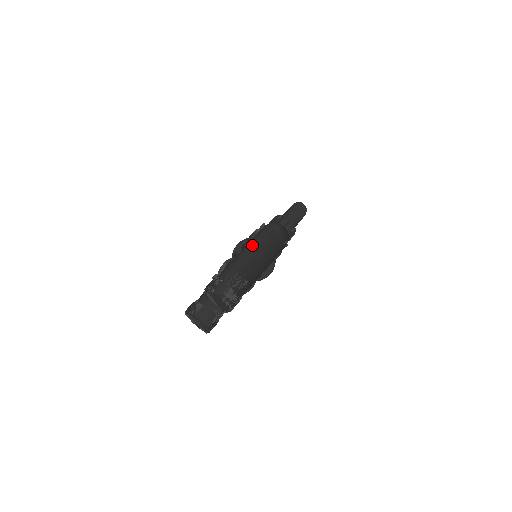
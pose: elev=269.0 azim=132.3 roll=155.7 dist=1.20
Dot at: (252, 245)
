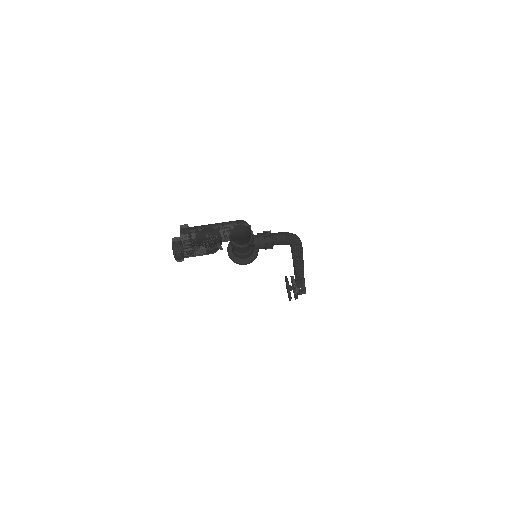
Dot at: (221, 223)
